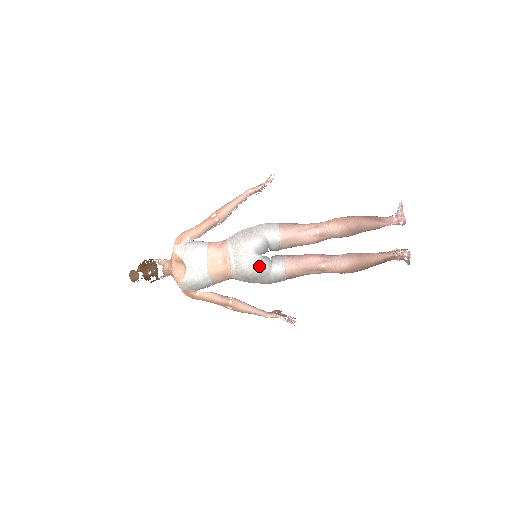
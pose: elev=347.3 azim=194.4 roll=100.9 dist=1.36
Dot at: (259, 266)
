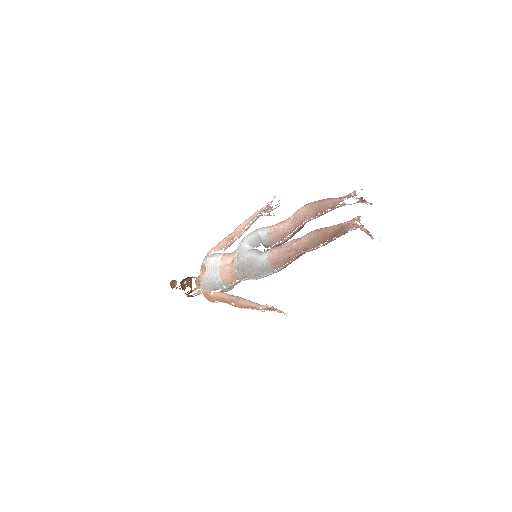
Dot at: (249, 254)
